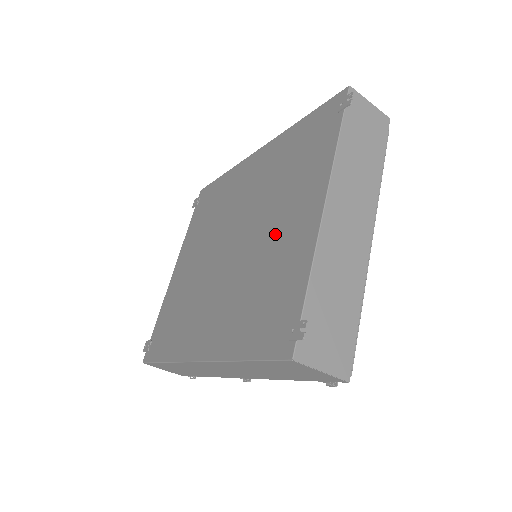
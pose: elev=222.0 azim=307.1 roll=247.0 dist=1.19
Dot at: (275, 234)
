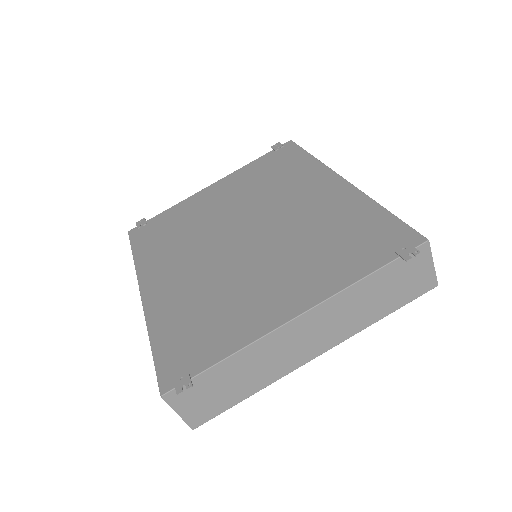
Dot at: (260, 282)
